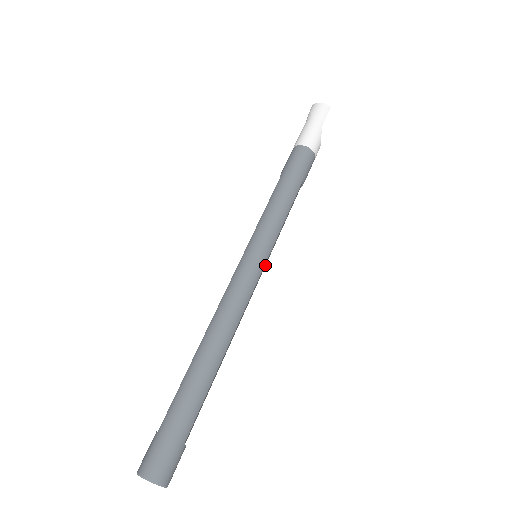
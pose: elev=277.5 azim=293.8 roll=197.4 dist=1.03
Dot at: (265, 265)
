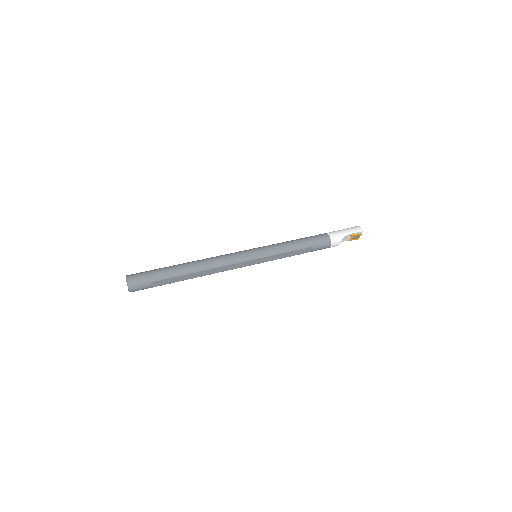
Dot at: (256, 263)
